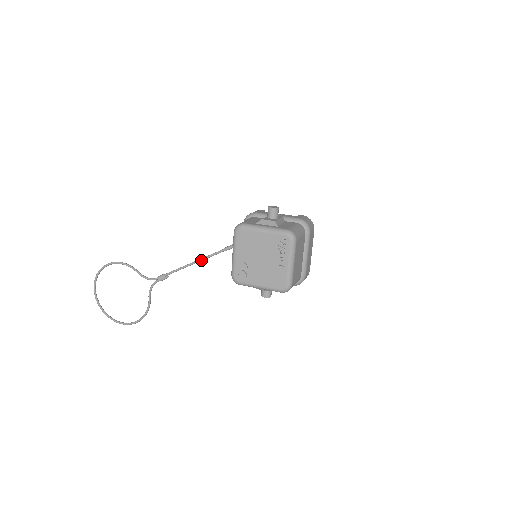
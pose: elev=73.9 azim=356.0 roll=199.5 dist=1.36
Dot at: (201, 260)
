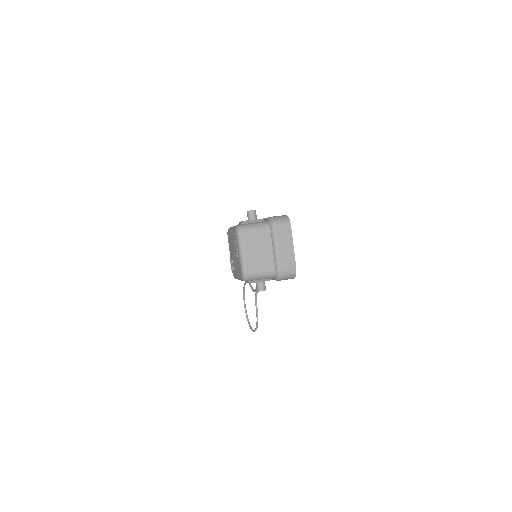
Dot at: occluded
